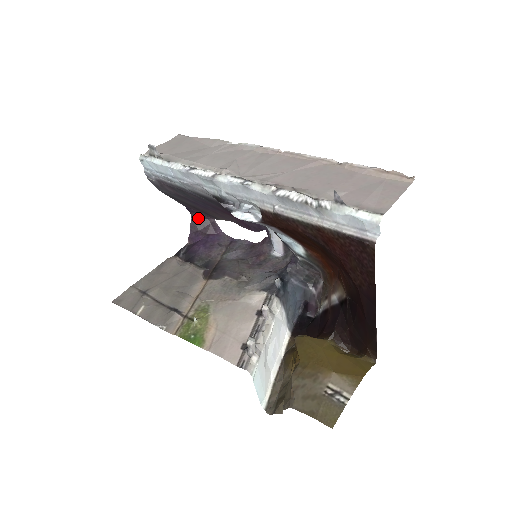
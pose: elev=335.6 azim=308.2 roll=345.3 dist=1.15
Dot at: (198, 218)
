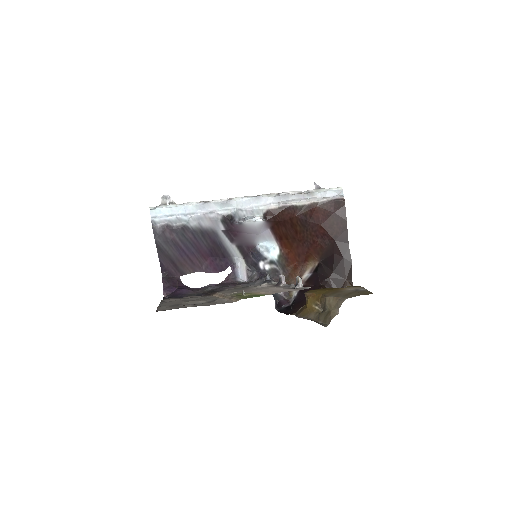
Dot at: (167, 276)
